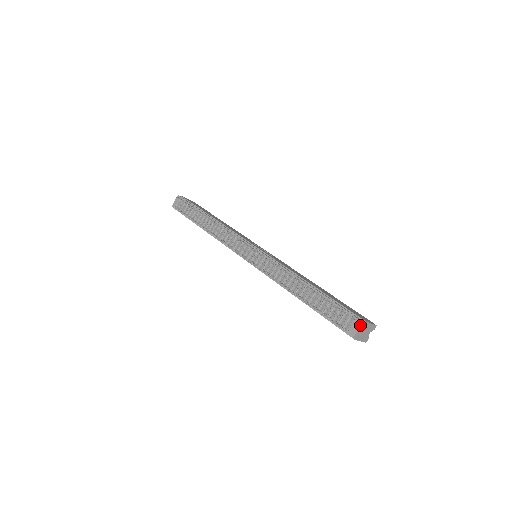
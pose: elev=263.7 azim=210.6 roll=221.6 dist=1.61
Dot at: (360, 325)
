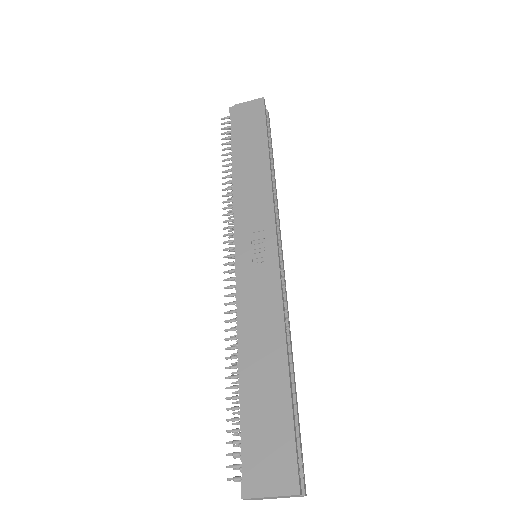
Dot at: (243, 498)
